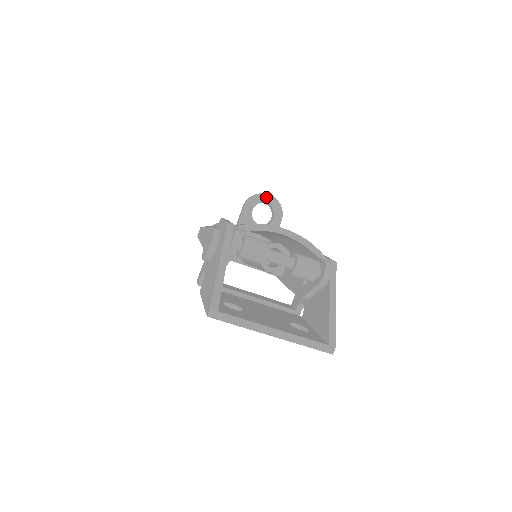
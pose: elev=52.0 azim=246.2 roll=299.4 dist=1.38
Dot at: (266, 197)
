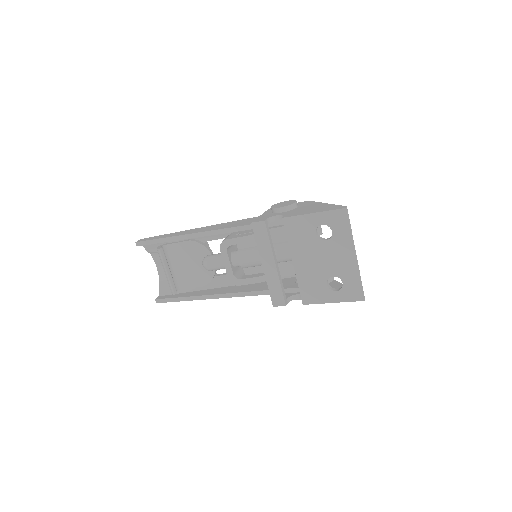
Dot at: occluded
